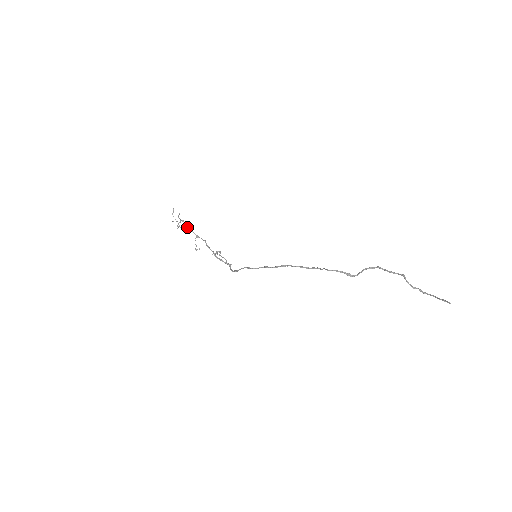
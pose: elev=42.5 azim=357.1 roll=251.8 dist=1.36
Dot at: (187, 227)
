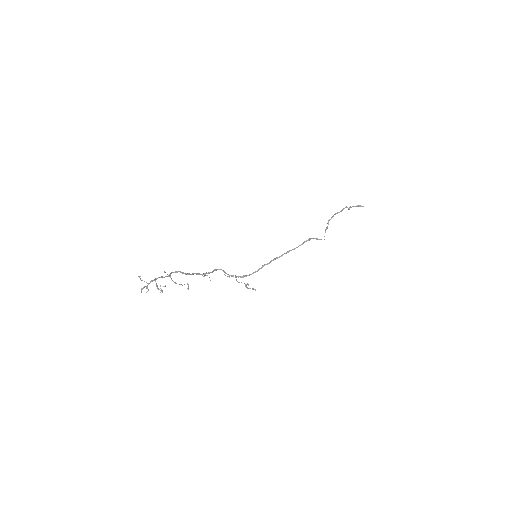
Dot at: occluded
